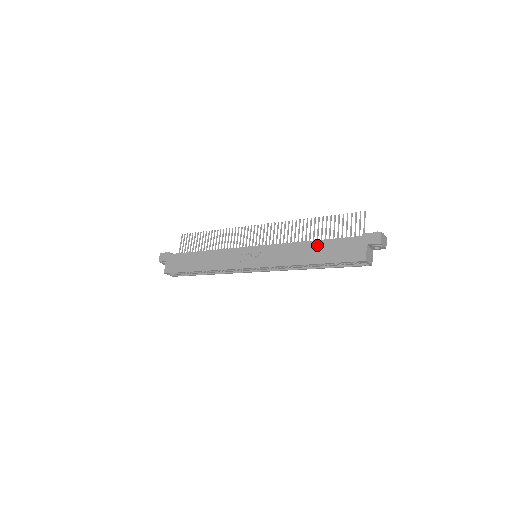
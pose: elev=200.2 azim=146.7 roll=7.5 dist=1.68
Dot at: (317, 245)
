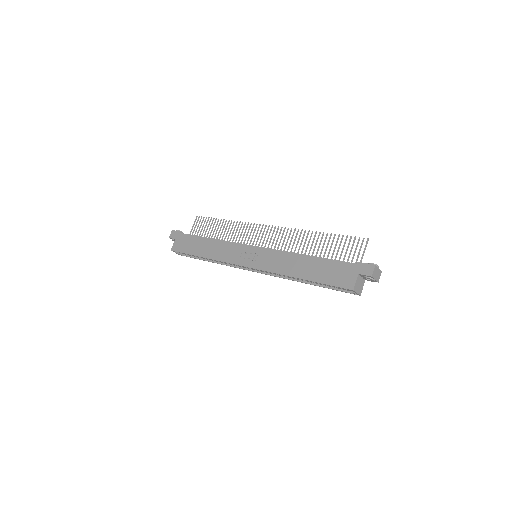
Dot at: (312, 261)
